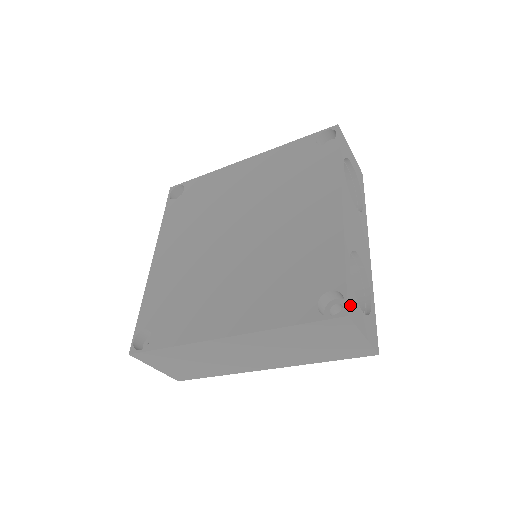
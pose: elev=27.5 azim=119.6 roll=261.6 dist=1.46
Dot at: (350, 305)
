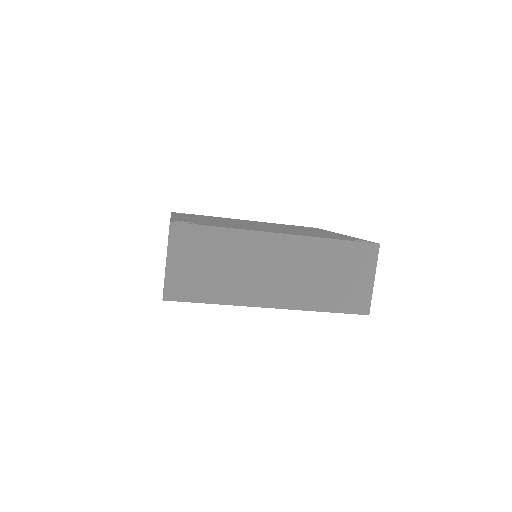
Dot at: occluded
